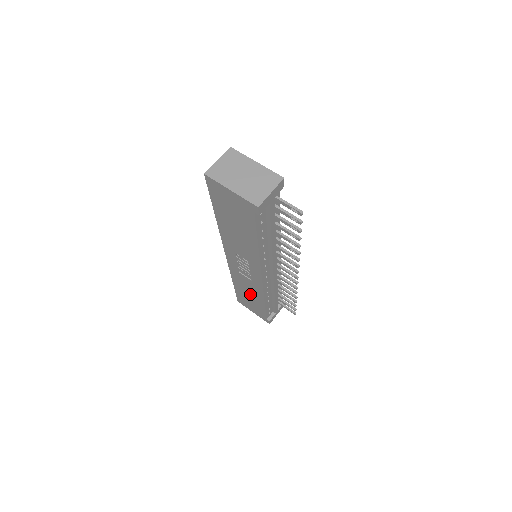
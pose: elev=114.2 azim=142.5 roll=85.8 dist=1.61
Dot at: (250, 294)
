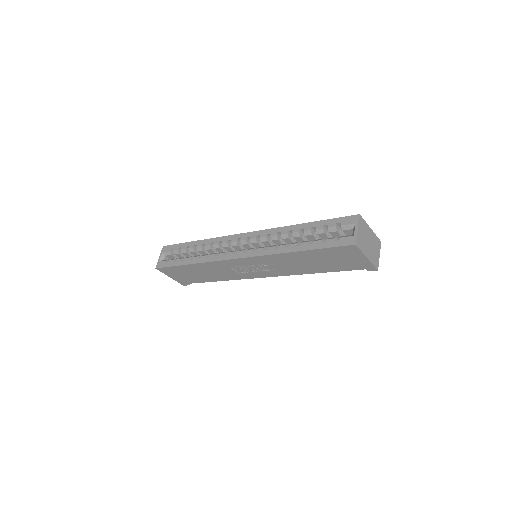
Dot at: (206, 274)
